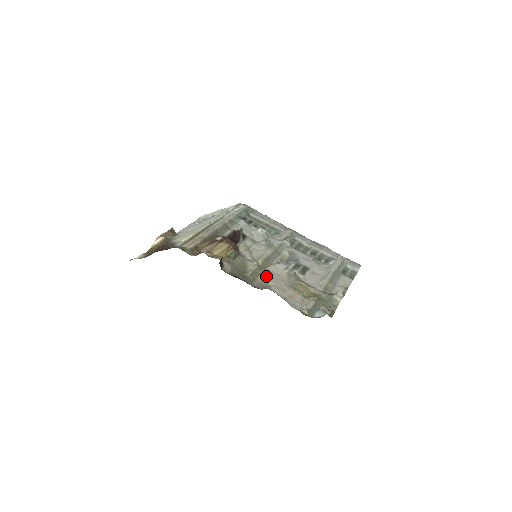
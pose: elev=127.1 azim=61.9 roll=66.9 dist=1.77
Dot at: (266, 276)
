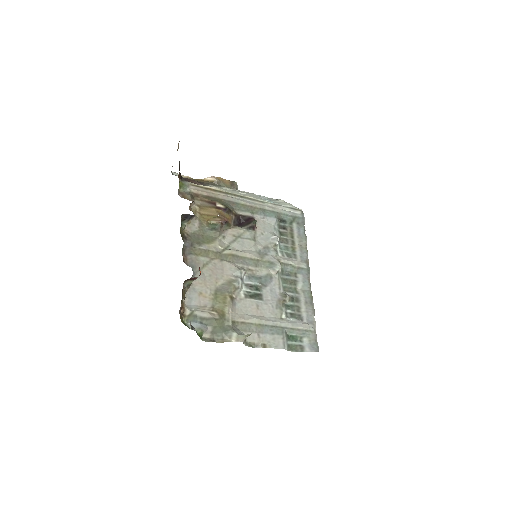
Dot at: (211, 263)
